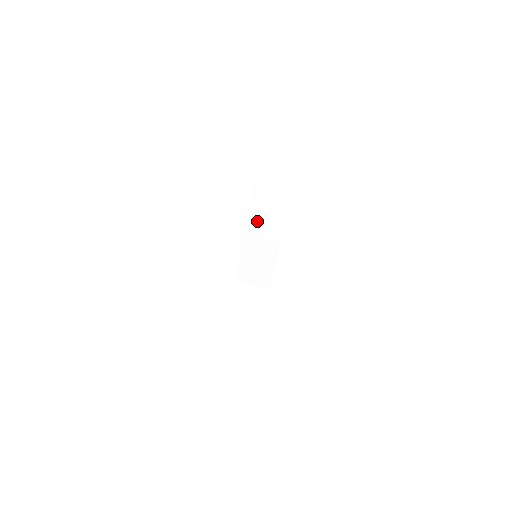
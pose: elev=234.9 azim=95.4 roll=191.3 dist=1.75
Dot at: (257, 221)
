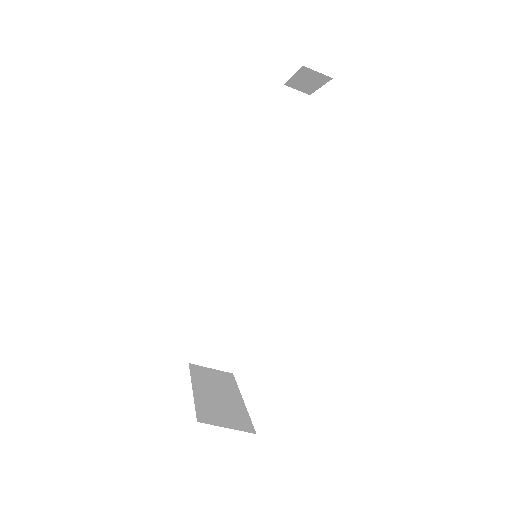
Dot at: (293, 106)
